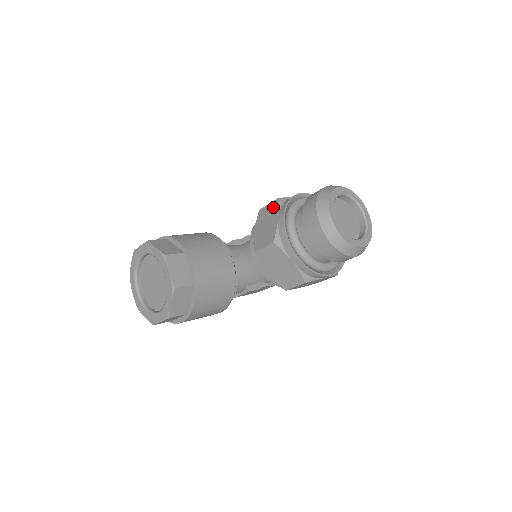
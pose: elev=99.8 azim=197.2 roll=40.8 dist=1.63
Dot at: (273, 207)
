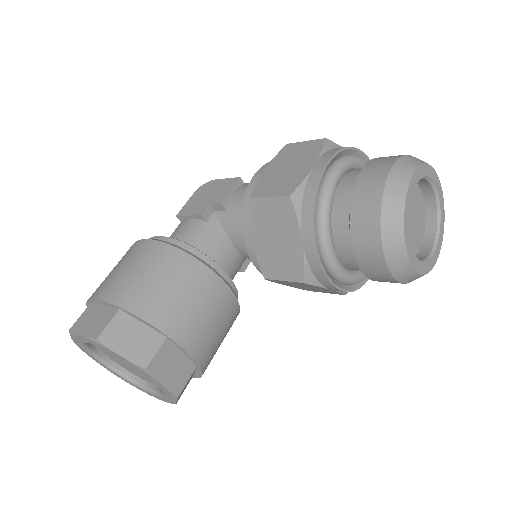
Dot at: (284, 211)
